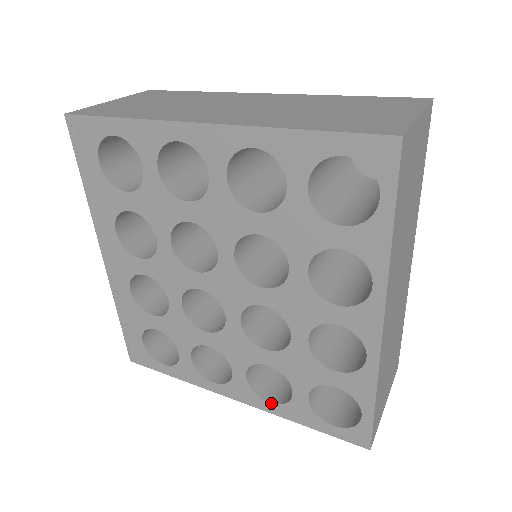
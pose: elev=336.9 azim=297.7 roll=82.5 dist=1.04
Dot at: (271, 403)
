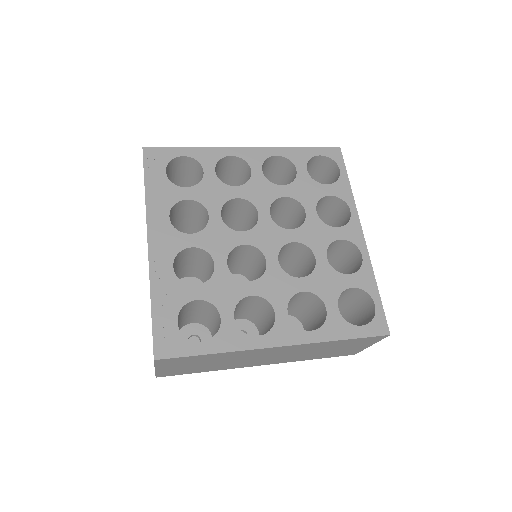
Dot at: (312, 330)
